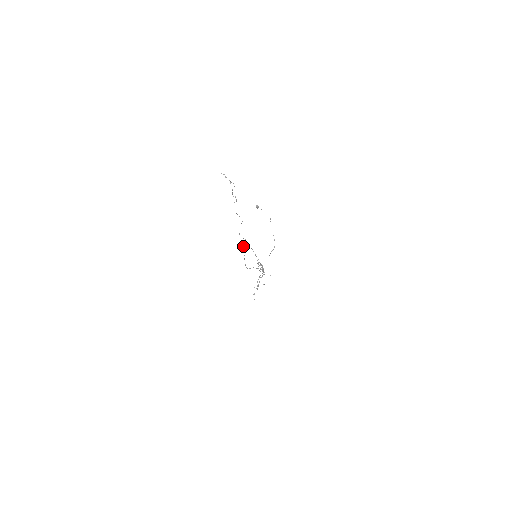
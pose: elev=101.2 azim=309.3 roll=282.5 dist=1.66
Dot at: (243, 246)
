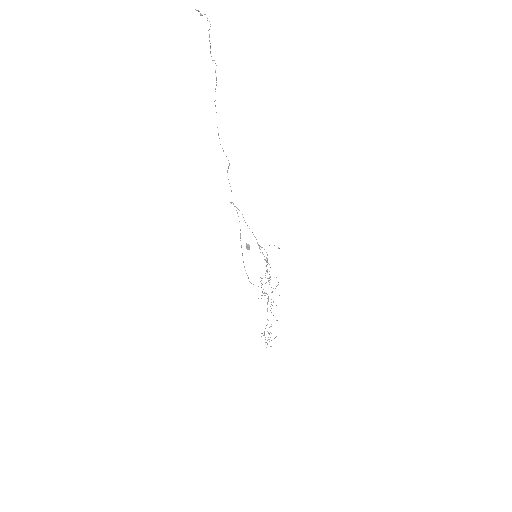
Dot at: occluded
